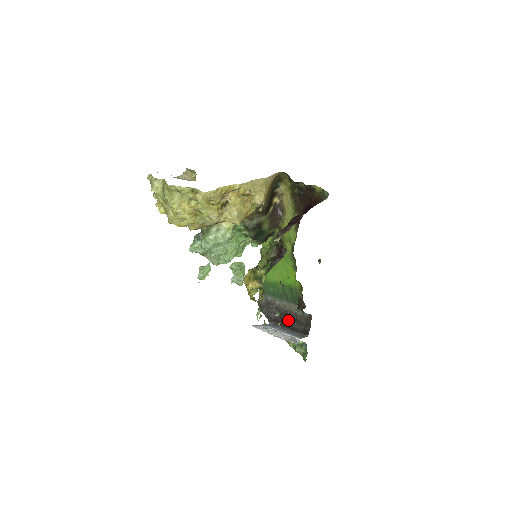
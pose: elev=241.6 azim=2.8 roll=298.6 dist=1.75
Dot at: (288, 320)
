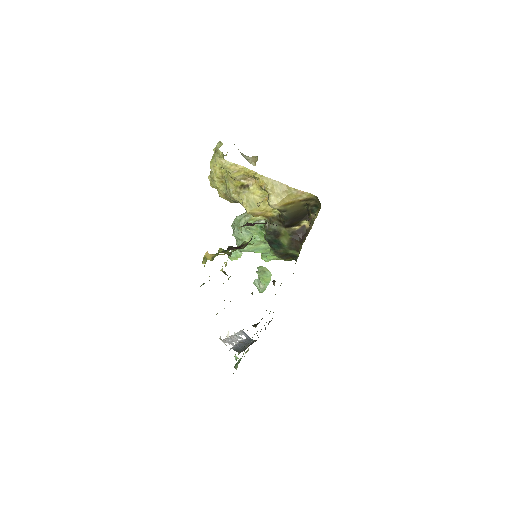
Dot at: occluded
